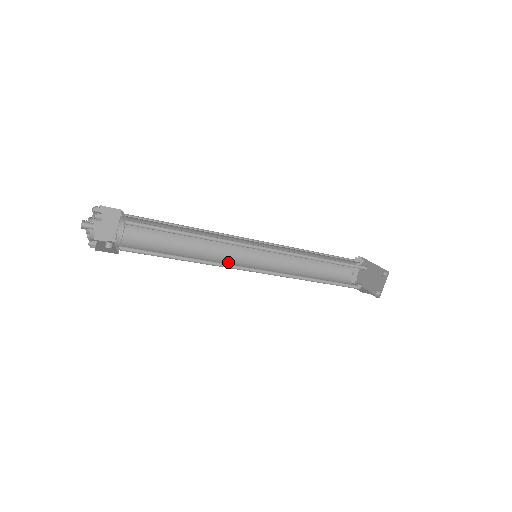
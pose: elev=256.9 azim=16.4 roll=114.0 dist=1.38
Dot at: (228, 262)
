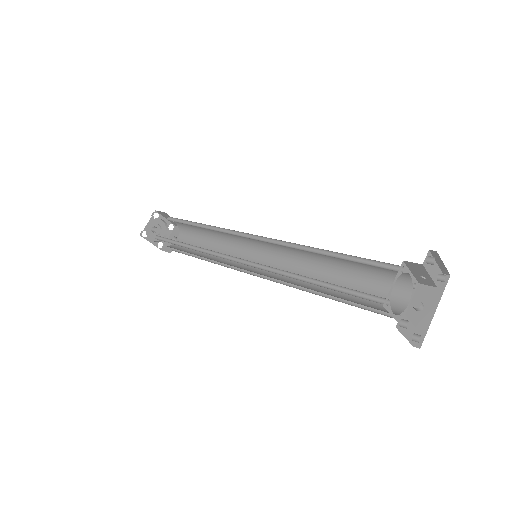
Dot at: (247, 253)
